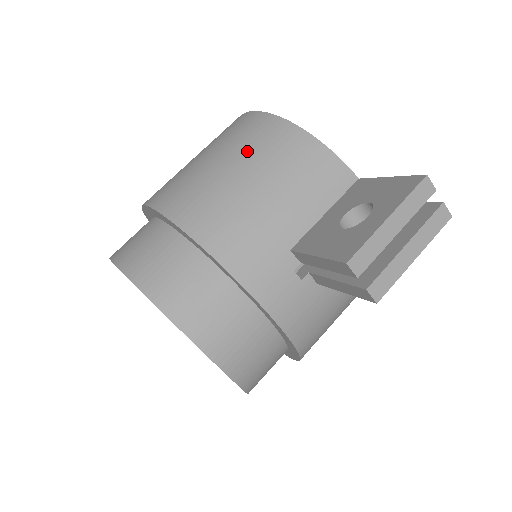
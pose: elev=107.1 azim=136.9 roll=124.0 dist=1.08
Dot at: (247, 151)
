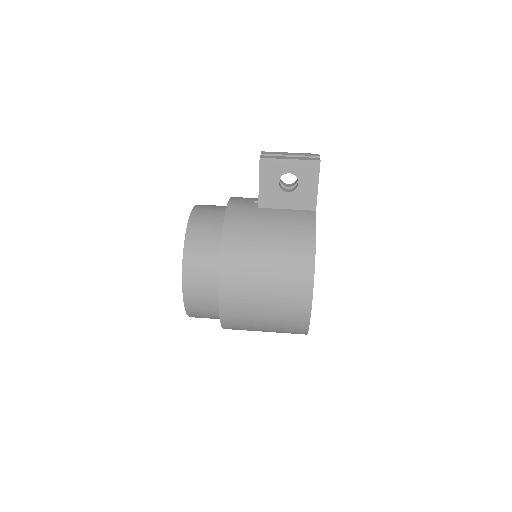
Dot at: occluded
